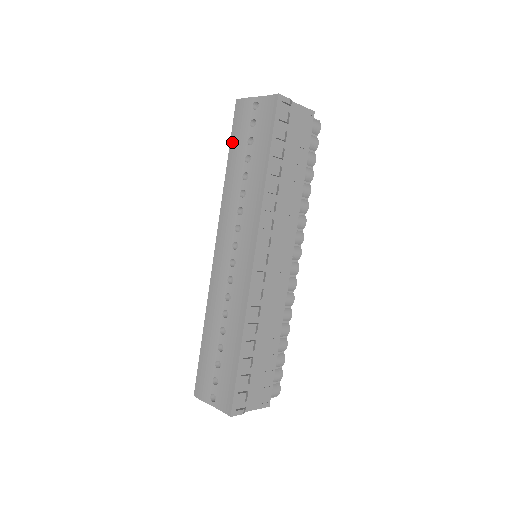
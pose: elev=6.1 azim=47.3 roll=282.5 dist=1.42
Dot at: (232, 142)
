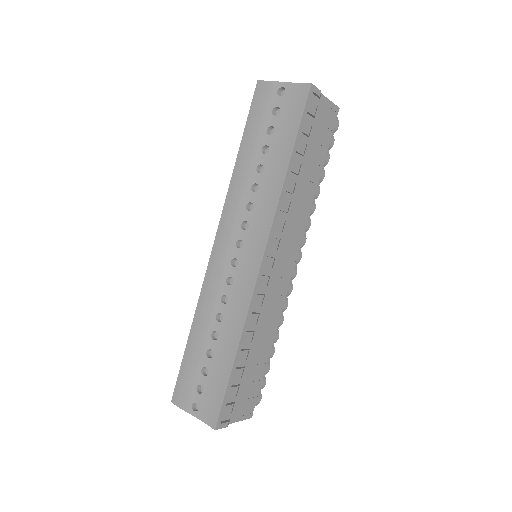
Dot at: (248, 128)
